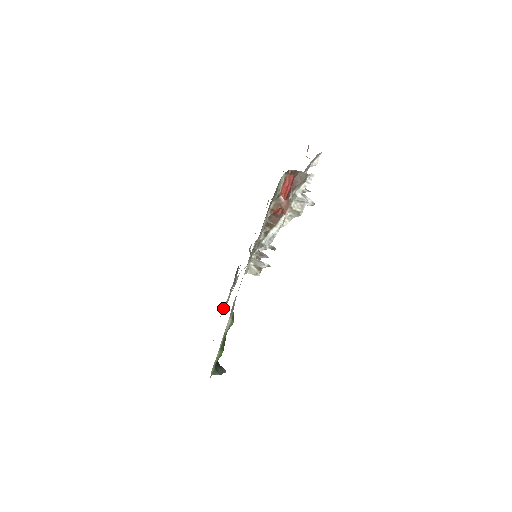
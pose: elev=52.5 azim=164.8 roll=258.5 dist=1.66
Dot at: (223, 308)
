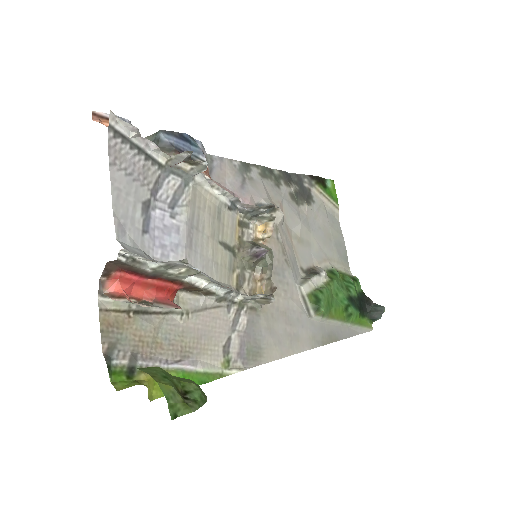
Dot at: (332, 213)
